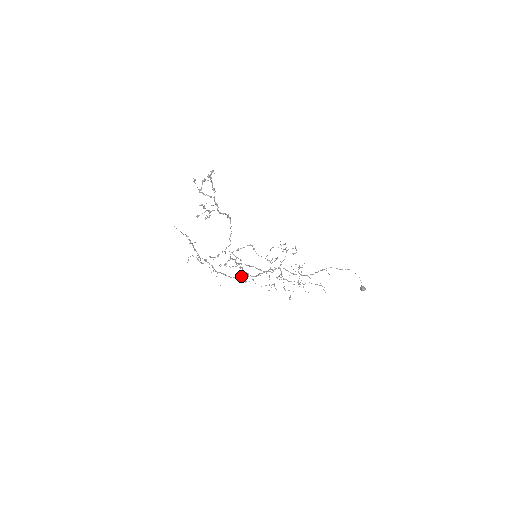
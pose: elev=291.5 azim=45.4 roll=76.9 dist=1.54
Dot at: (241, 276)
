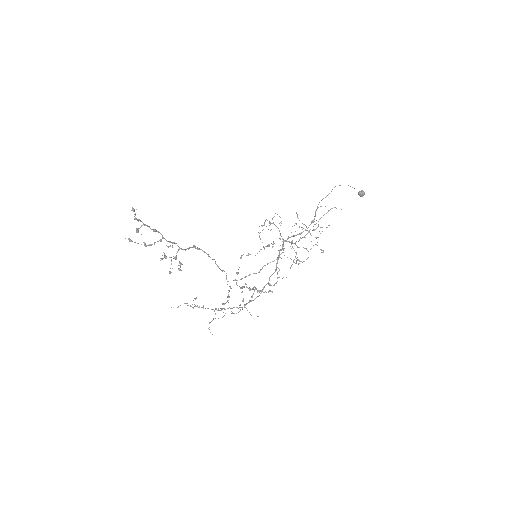
Dot at: (265, 285)
